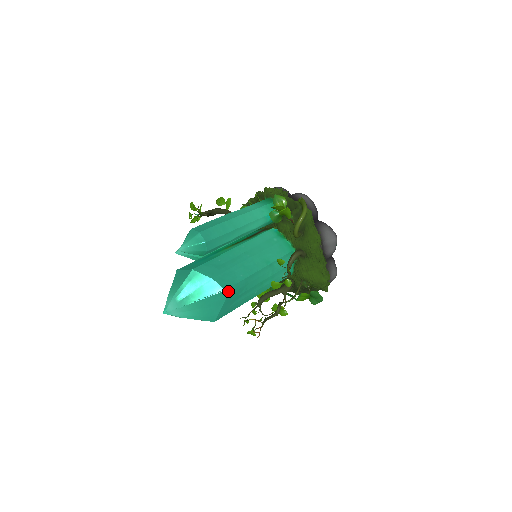
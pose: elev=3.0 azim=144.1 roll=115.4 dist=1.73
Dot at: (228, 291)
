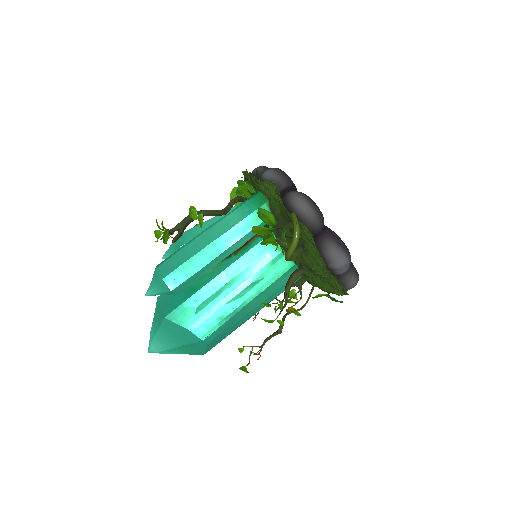
Dot at: (207, 339)
